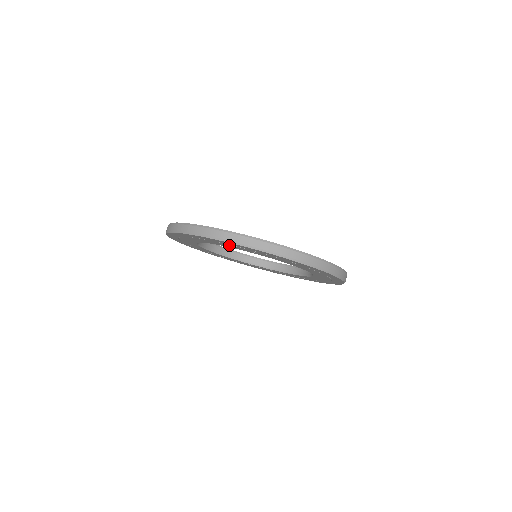
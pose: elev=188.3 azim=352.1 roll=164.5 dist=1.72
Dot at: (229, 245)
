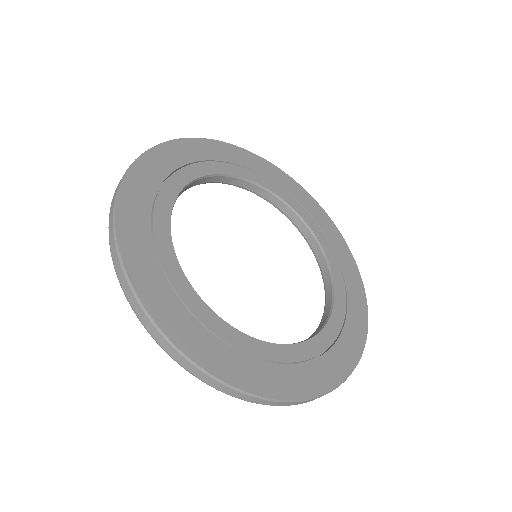
Dot at: occluded
